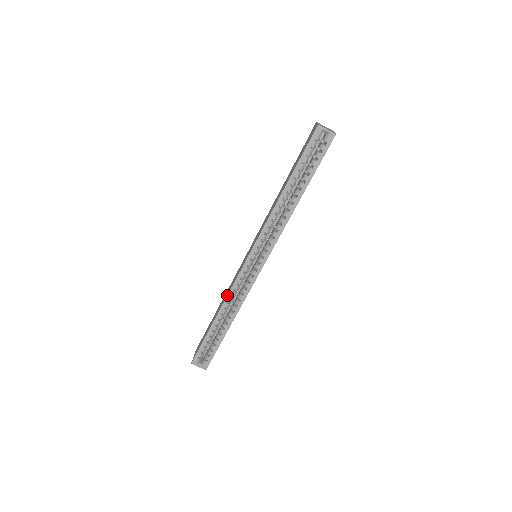
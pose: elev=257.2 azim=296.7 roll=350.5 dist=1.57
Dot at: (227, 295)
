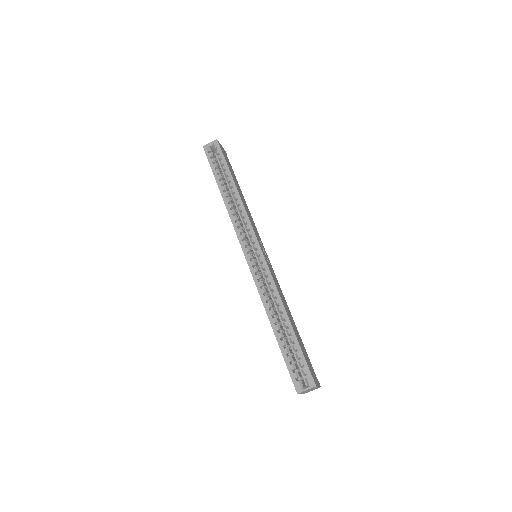
Dot at: (260, 297)
